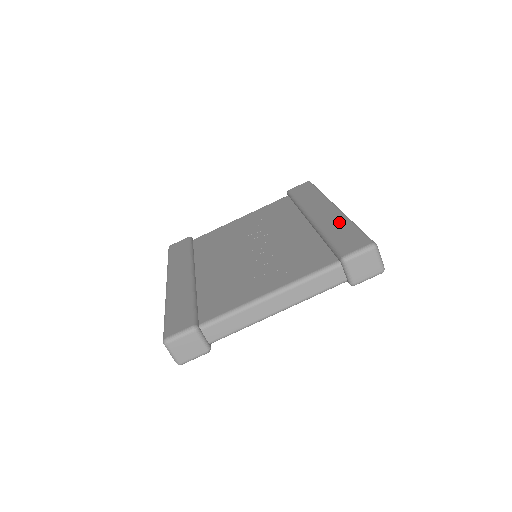
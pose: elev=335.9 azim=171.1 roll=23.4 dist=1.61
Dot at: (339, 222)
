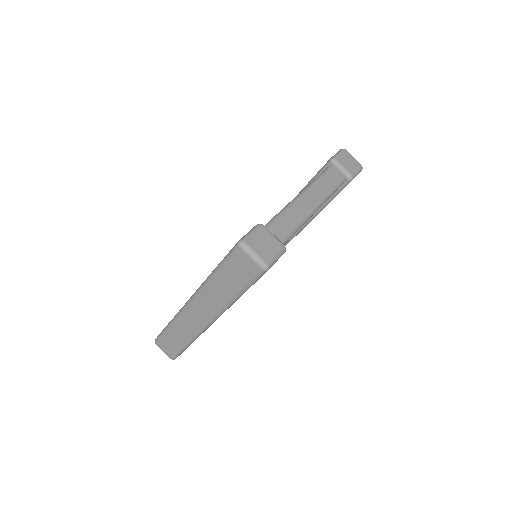
Dot at: occluded
